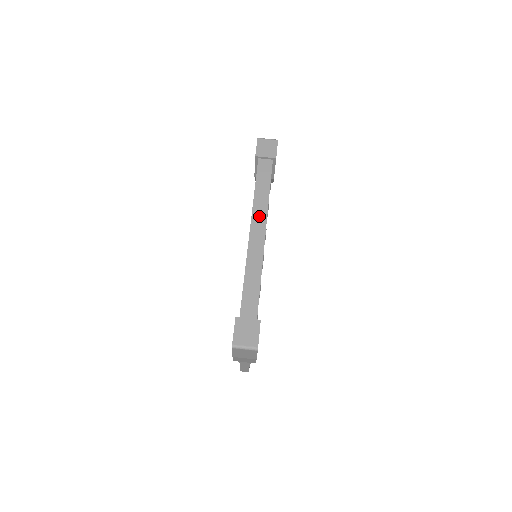
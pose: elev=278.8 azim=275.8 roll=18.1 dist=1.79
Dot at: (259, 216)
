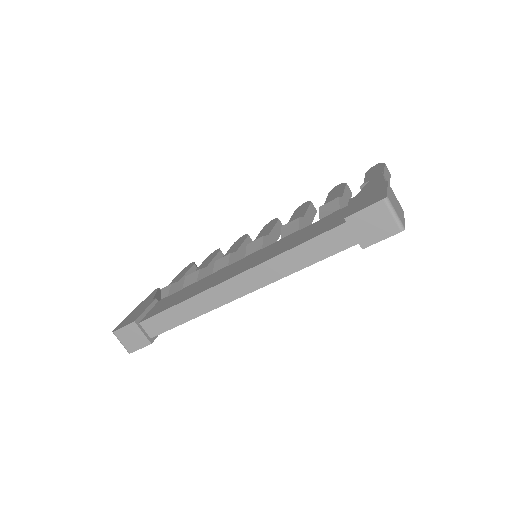
Dot at: (256, 278)
